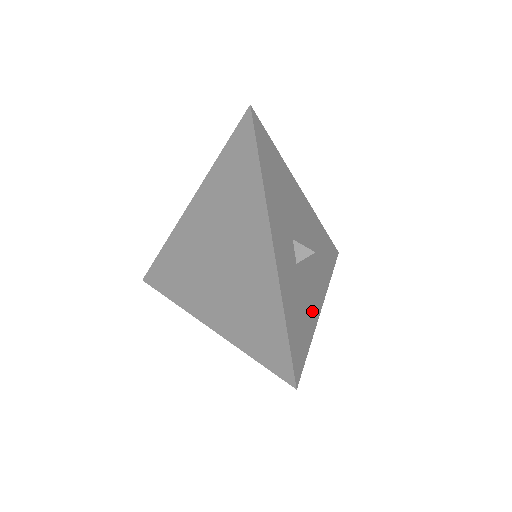
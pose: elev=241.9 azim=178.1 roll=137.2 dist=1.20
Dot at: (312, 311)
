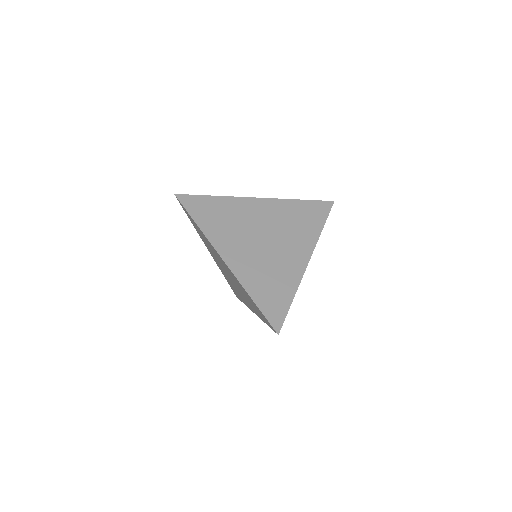
Dot at: occluded
